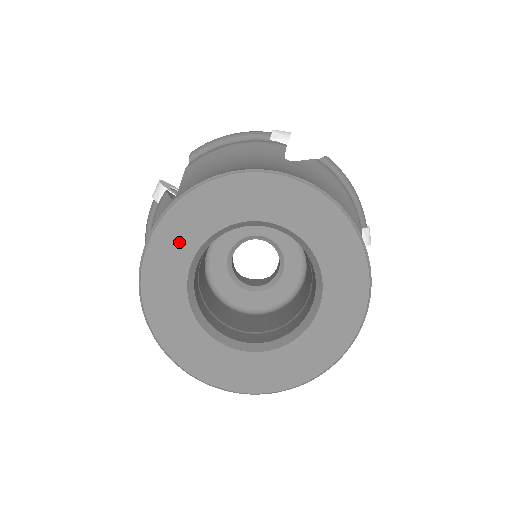
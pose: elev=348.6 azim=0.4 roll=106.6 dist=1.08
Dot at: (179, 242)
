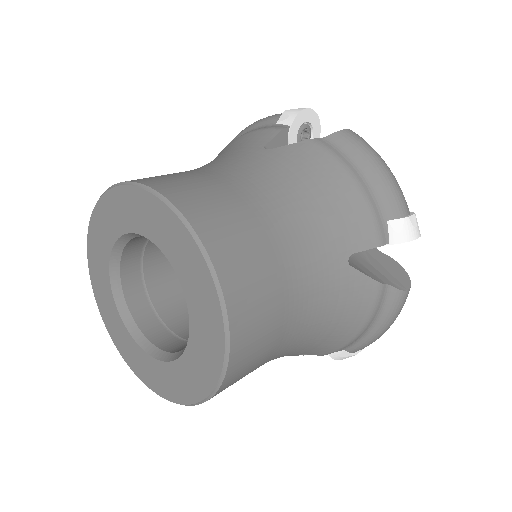
Dot at: (139, 215)
